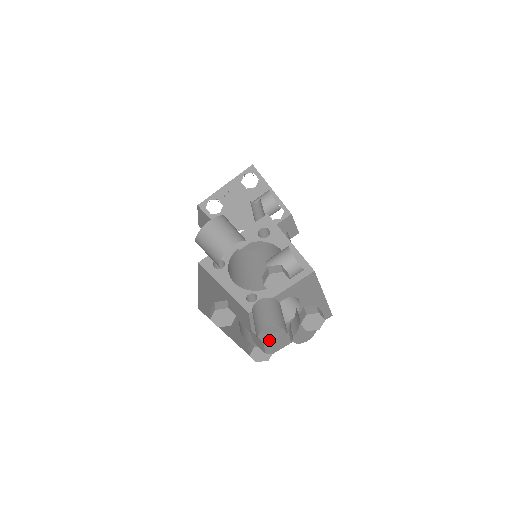
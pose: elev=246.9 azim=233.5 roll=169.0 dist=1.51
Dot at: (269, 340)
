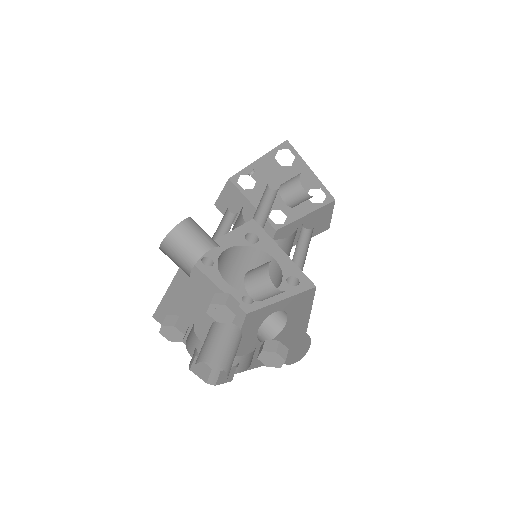
Dot at: occluded
